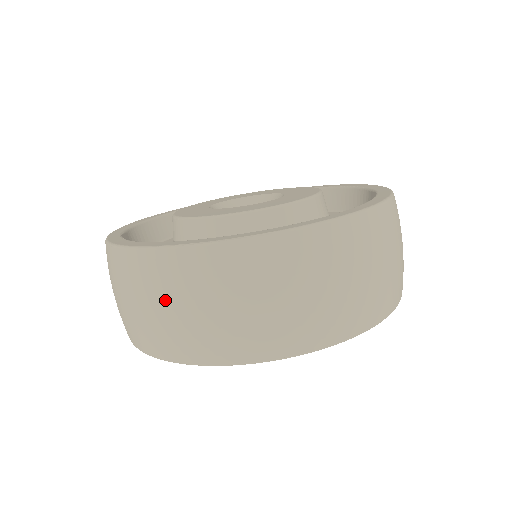
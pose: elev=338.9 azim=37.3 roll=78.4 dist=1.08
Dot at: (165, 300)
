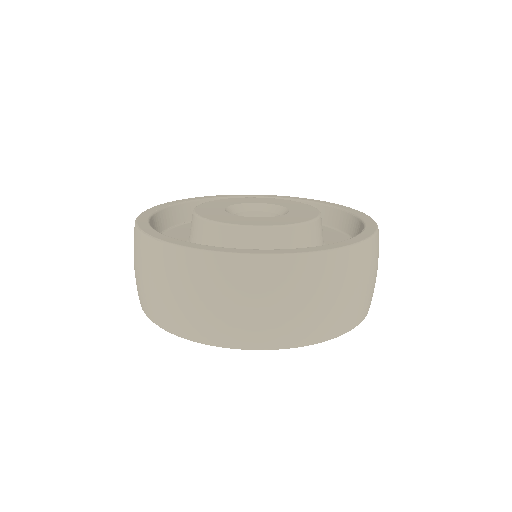
Dot at: occluded
